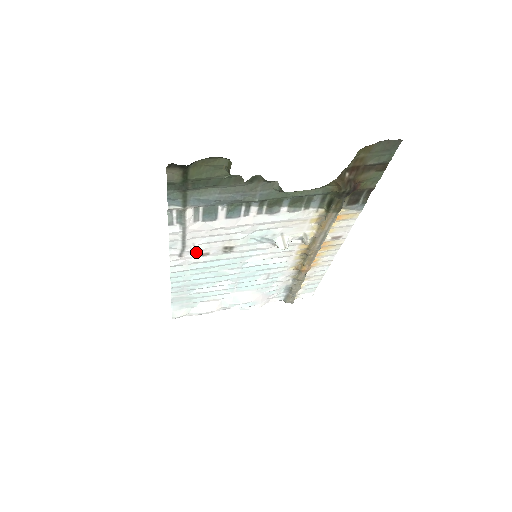
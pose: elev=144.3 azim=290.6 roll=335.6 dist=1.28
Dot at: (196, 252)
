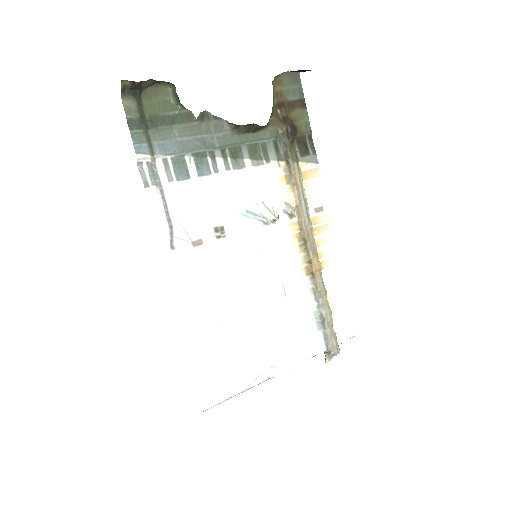
Dot at: (187, 239)
